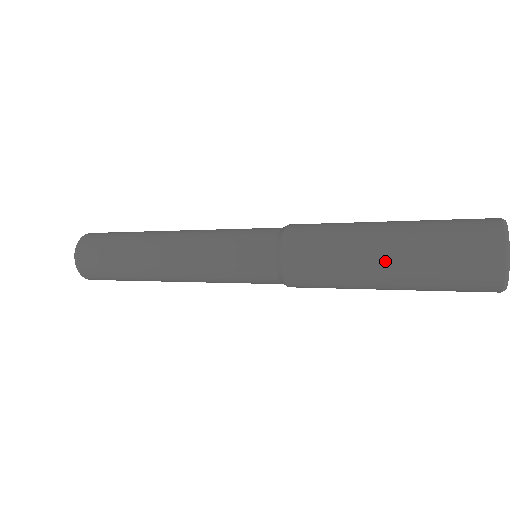
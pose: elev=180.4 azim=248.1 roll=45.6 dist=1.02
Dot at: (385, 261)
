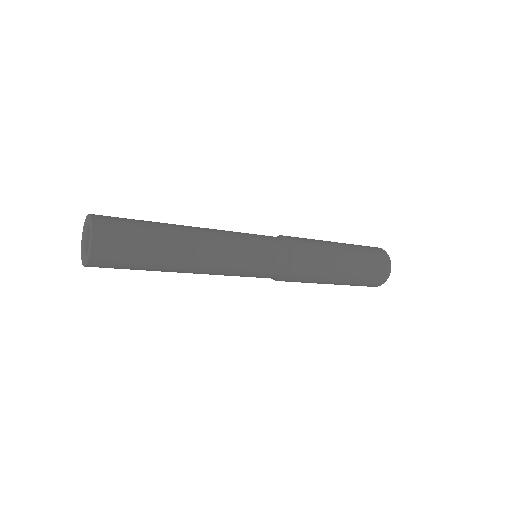
Dot at: (346, 267)
